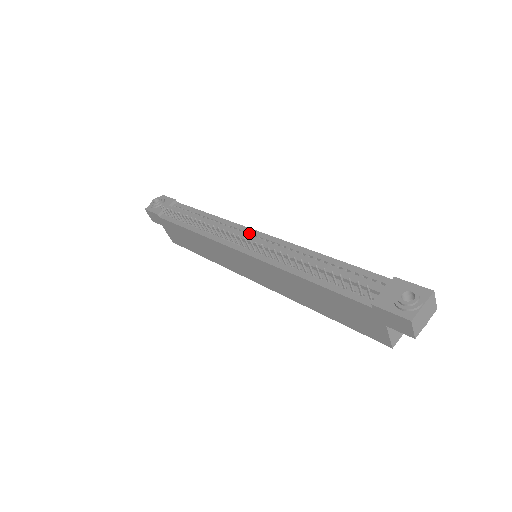
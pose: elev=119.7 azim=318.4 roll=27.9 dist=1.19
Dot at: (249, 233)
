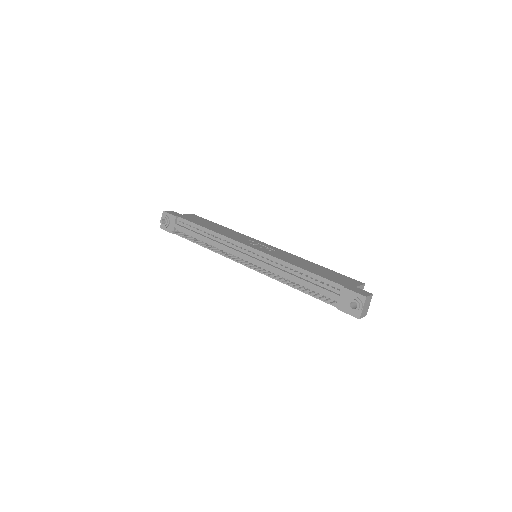
Dot at: (244, 248)
